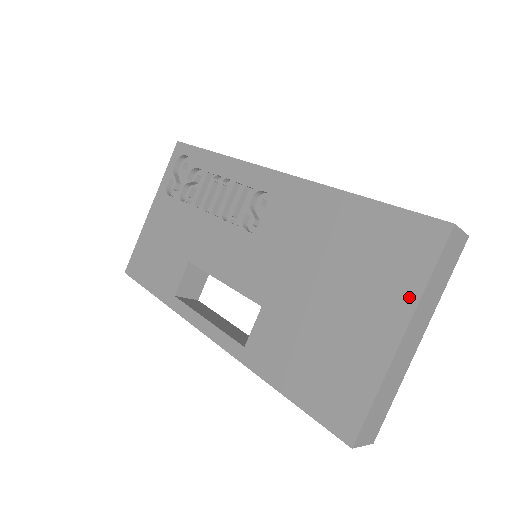
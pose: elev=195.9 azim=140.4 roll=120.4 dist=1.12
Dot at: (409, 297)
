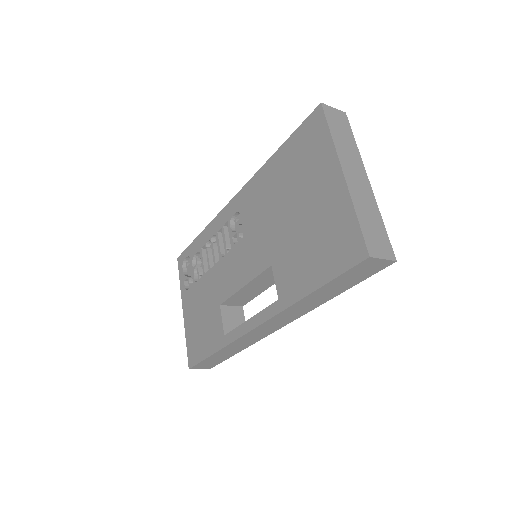
Dot at: (330, 153)
